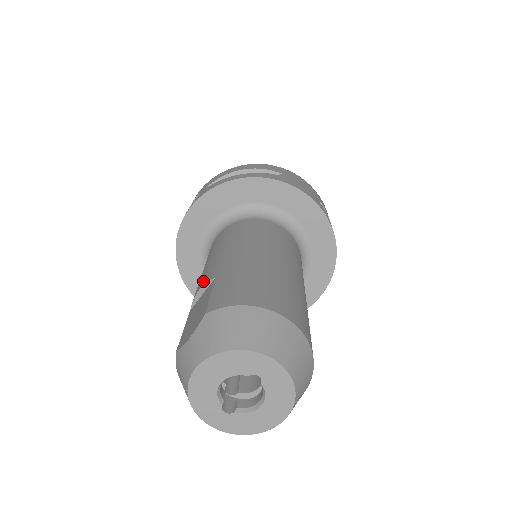
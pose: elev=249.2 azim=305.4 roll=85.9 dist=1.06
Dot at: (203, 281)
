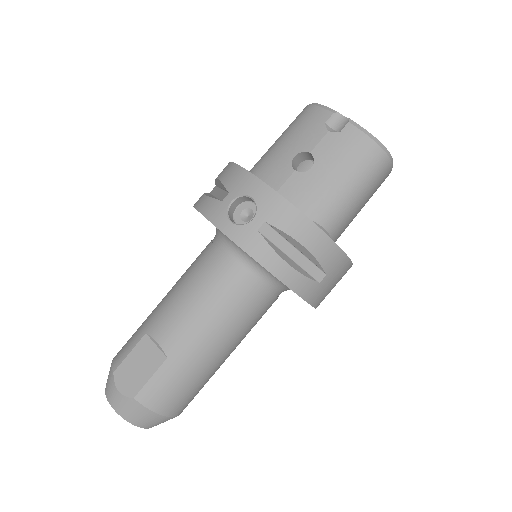
Dot at: (164, 338)
